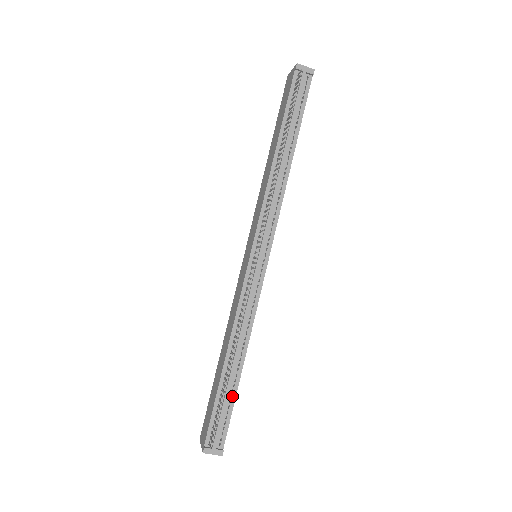
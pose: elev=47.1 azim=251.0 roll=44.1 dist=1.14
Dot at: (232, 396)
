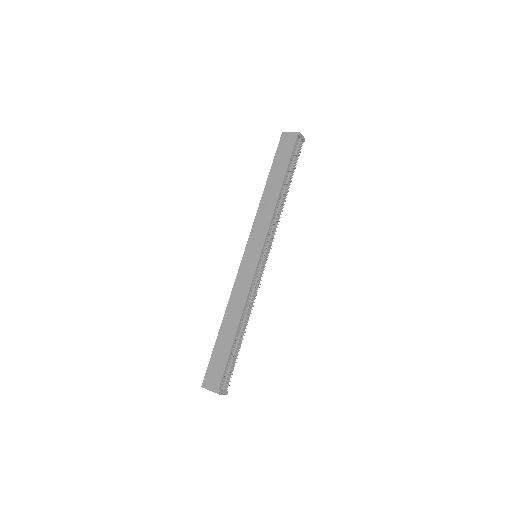
Dot at: occluded
